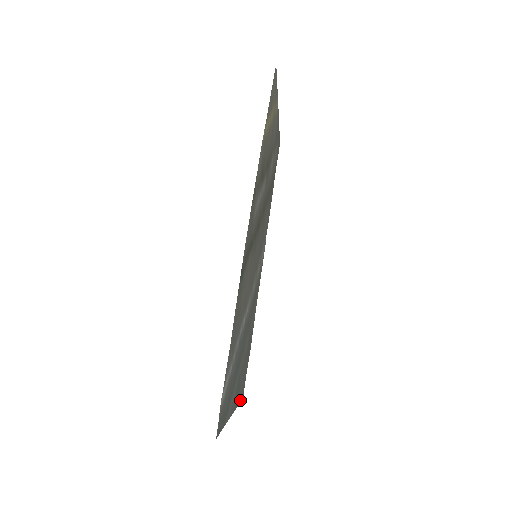
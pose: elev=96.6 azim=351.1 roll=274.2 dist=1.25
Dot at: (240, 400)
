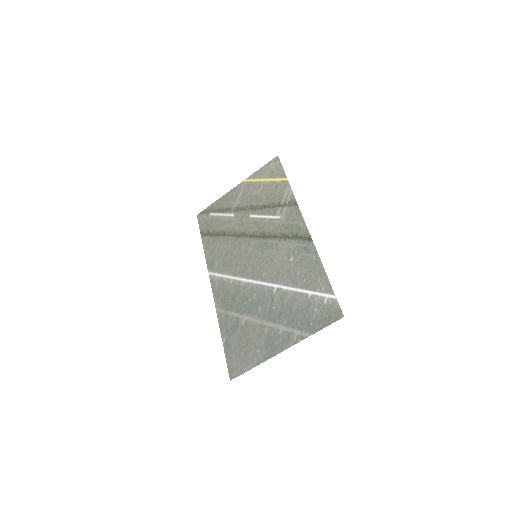
Dot at: (248, 369)
